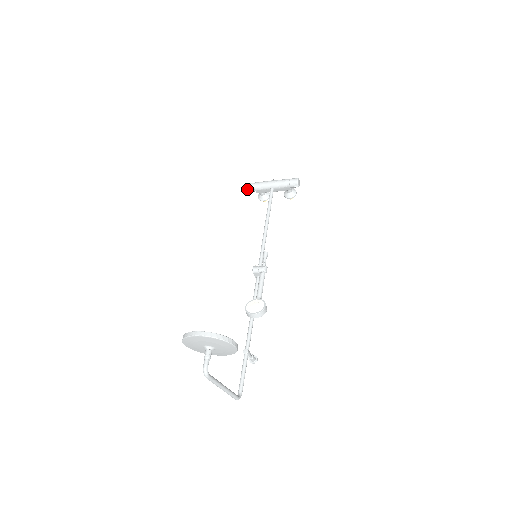
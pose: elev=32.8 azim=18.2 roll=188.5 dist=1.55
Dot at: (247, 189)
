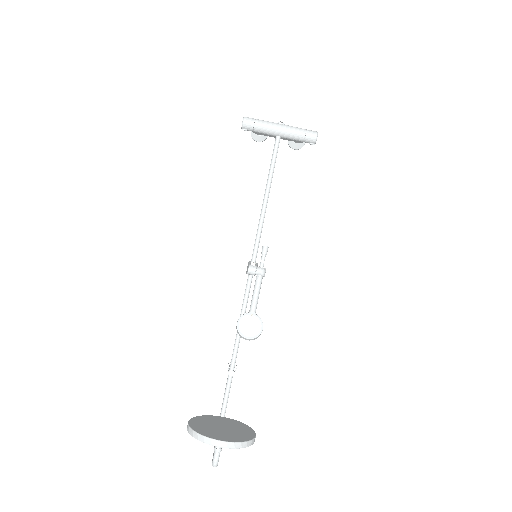
Dot at: (242, 127)
